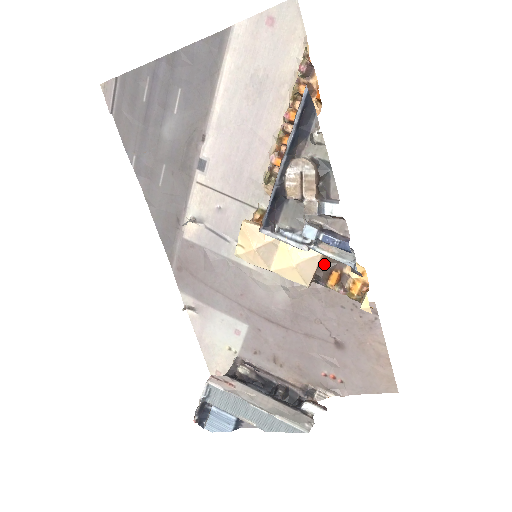
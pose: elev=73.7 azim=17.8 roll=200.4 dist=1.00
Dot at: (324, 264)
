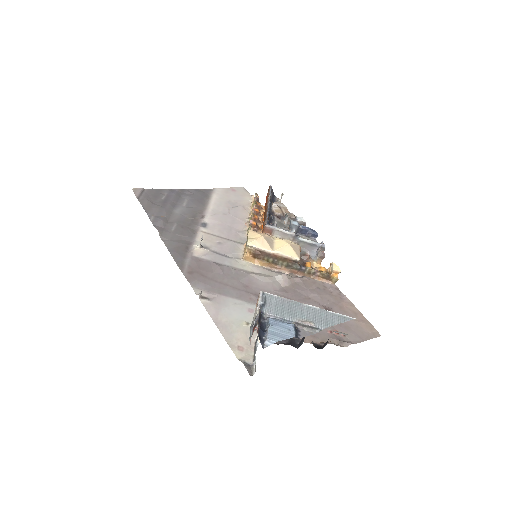
Dot at: occluded
